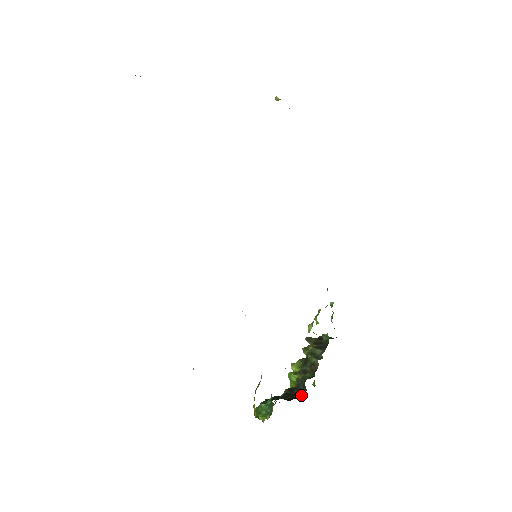
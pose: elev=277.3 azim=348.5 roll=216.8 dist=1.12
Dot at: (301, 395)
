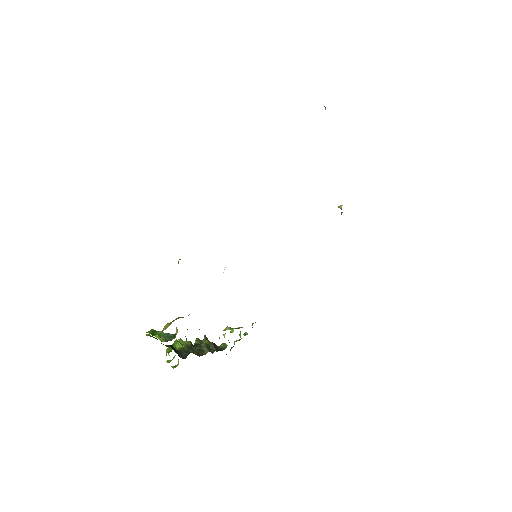
Dot at: occluded
